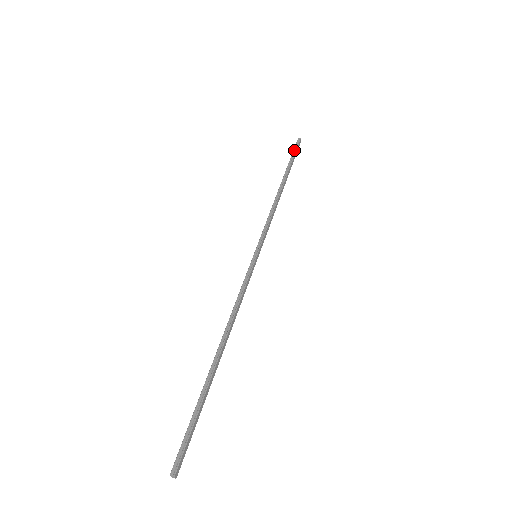
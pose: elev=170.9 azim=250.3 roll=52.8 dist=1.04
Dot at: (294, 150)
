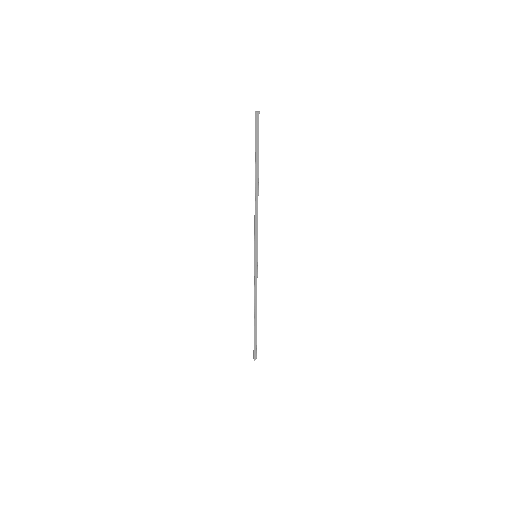
Dot at: (255, 134)
